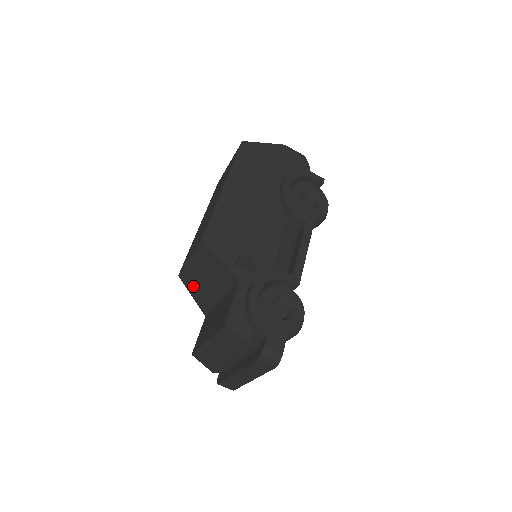
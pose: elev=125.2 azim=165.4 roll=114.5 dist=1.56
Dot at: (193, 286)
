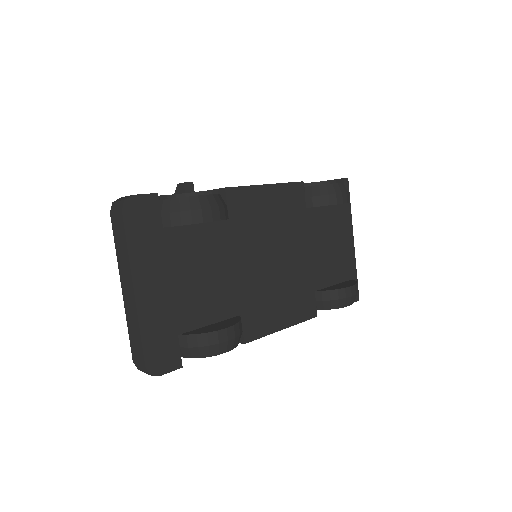
Dot at: occluded
